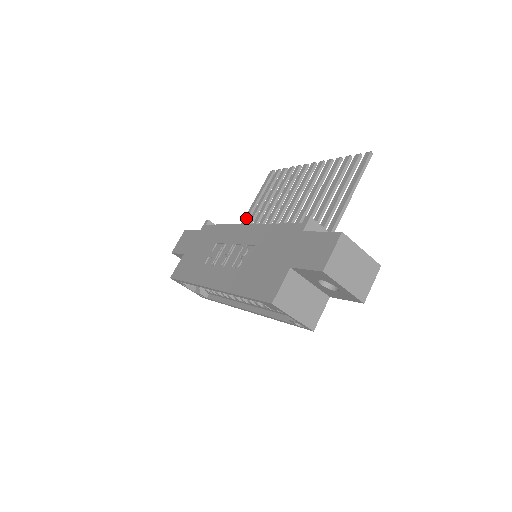
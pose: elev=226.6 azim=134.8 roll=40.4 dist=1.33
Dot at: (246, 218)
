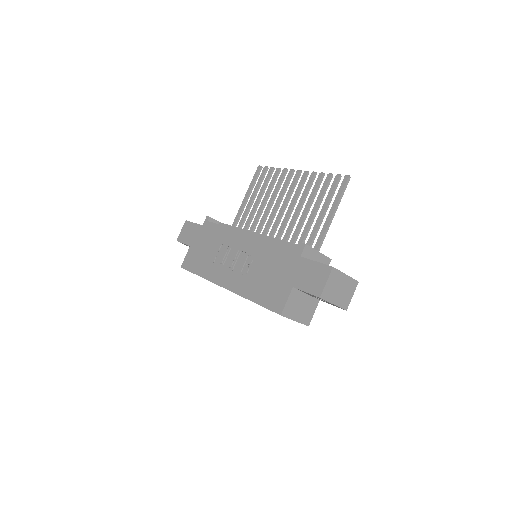
Dot at: (240, 211)
